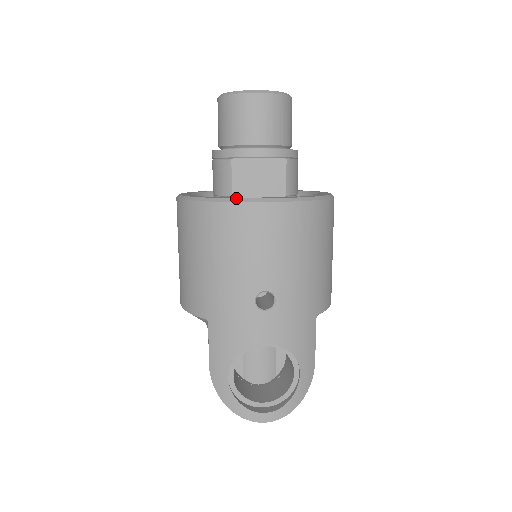
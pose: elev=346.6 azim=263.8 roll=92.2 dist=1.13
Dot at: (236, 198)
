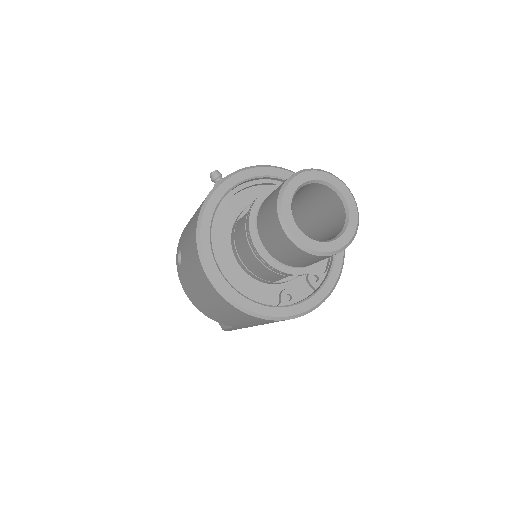
Dot at: (297, 315)
